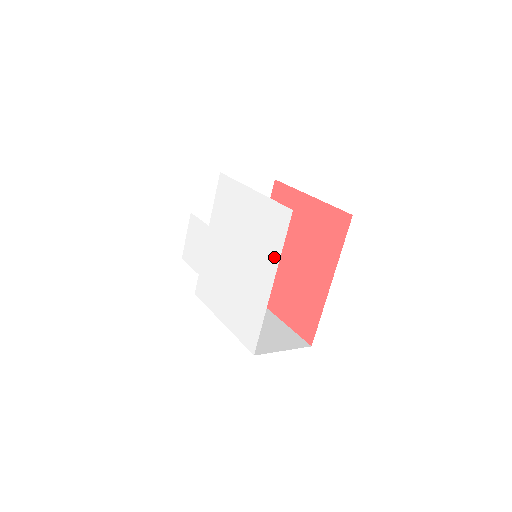
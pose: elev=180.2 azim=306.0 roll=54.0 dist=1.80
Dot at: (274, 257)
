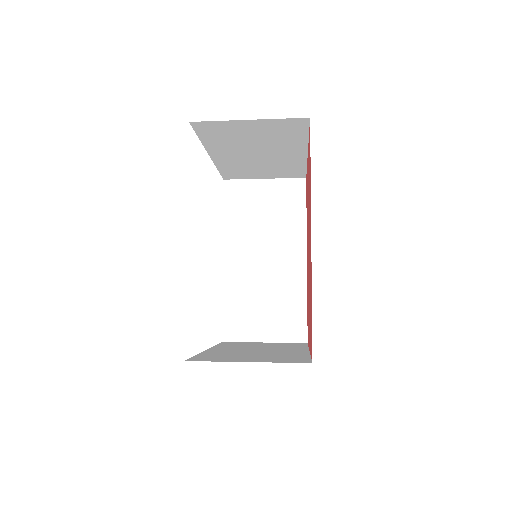
Dot at: occluded
